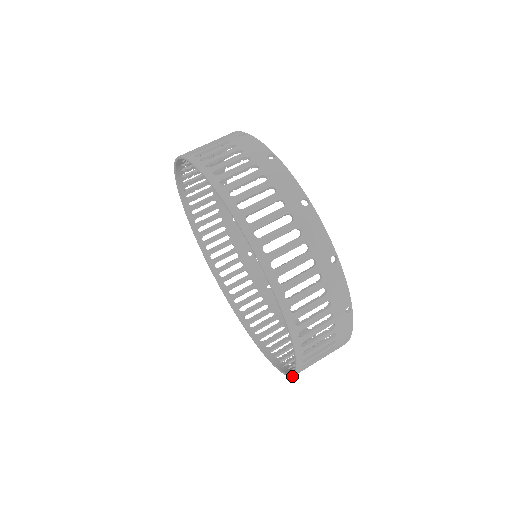
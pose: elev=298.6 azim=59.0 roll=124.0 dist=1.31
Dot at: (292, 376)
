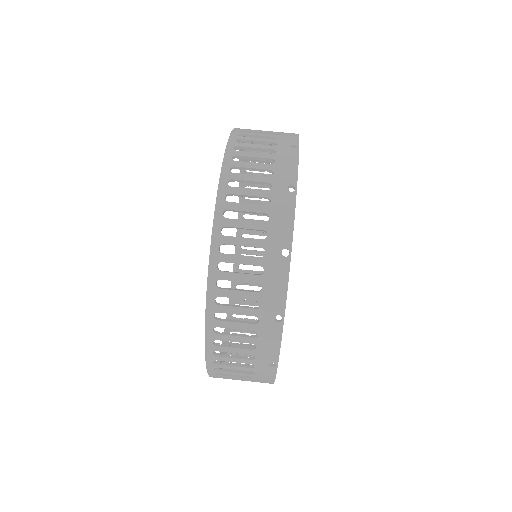
Dot at: (225, 329)
